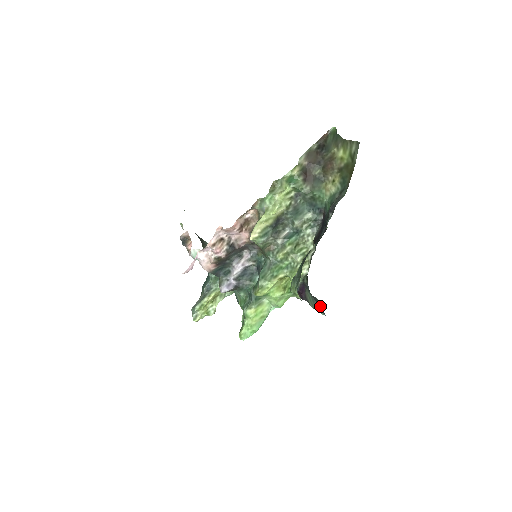
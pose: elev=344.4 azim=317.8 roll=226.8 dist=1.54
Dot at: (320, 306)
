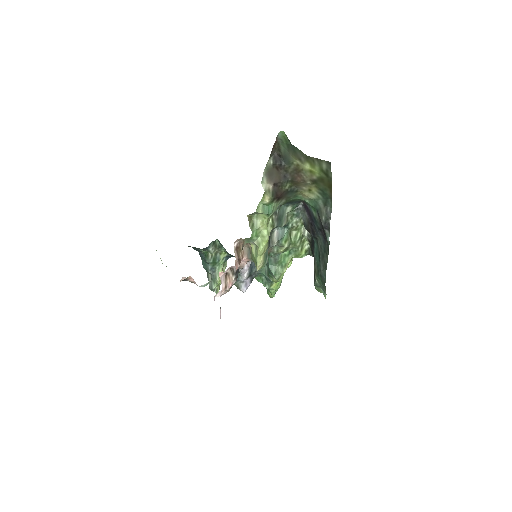
Dot at: occluded
